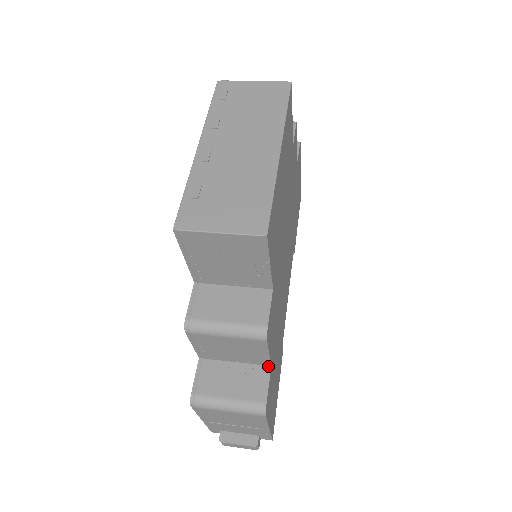
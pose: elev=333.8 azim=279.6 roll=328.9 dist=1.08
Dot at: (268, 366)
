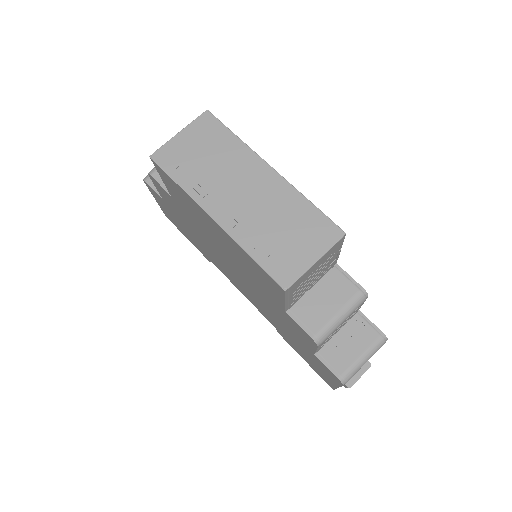
Dot at: (358, 312)
